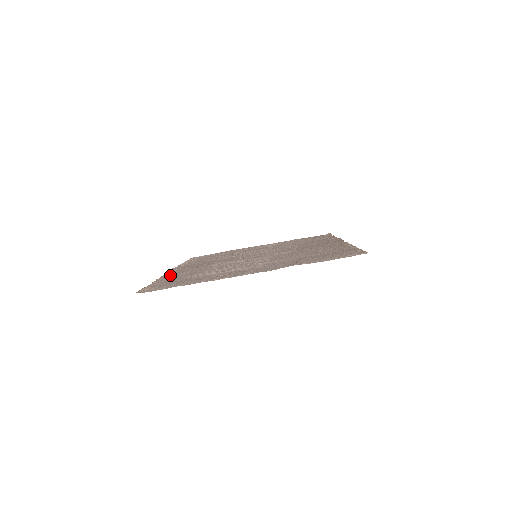
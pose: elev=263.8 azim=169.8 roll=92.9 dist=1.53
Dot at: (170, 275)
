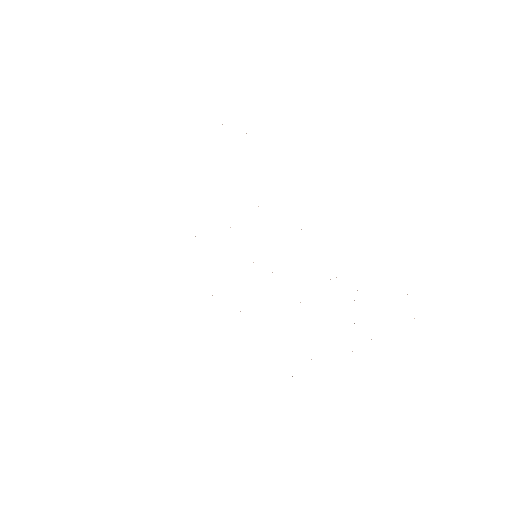
Dot at: occluded
